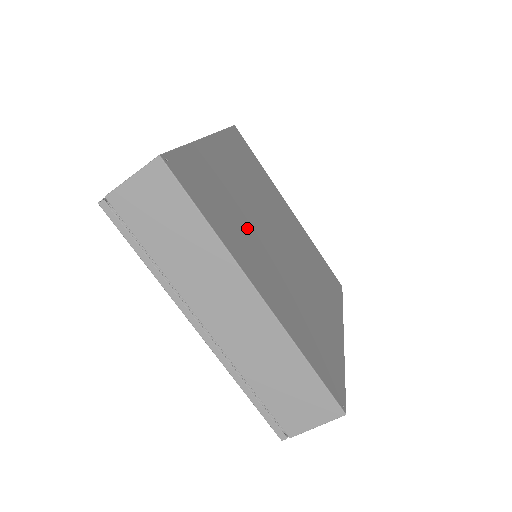
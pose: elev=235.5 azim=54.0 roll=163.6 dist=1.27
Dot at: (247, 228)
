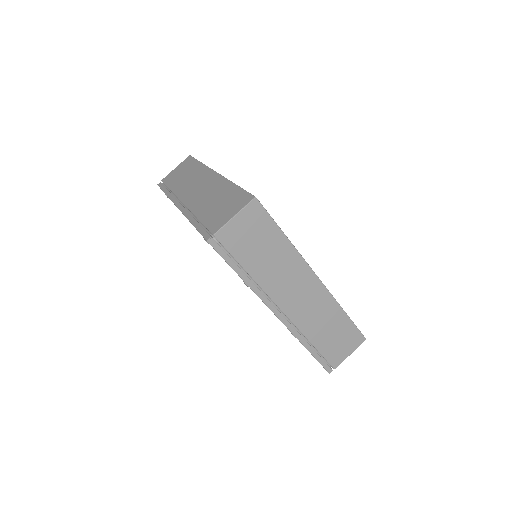
Dot at: occluded
